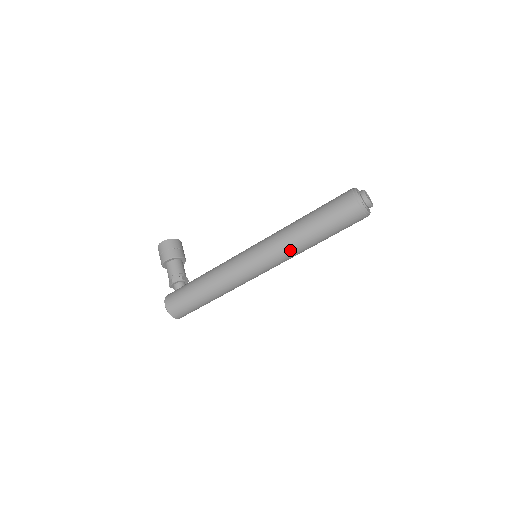
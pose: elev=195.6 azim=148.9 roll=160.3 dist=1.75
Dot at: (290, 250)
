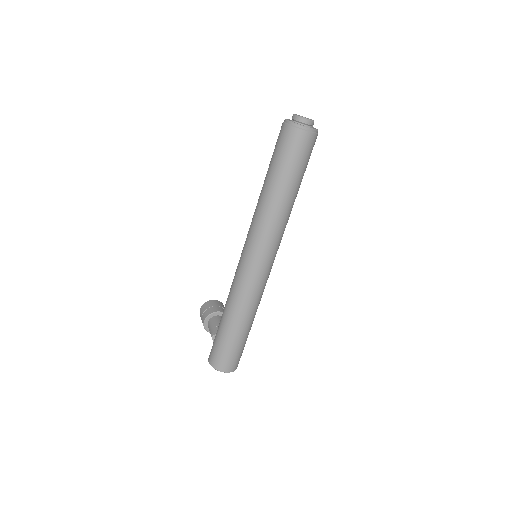
Dot at: (266, 220)
